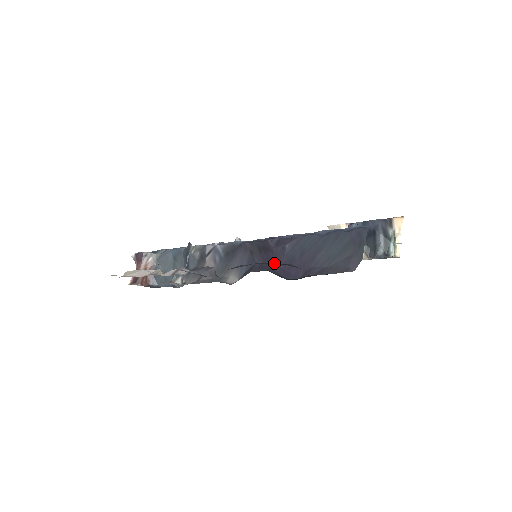
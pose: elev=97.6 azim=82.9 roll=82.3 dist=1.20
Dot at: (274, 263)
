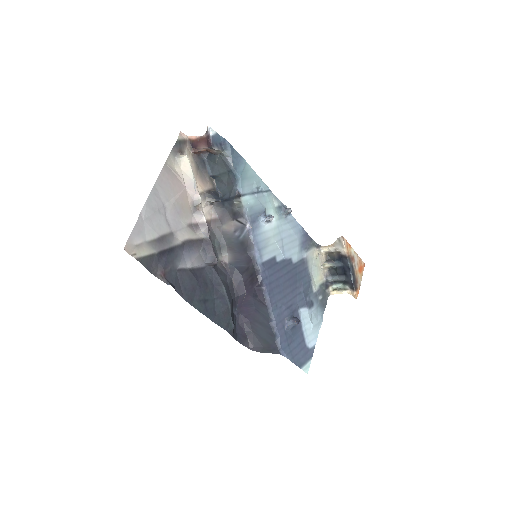
Dot at: (244, 294)
